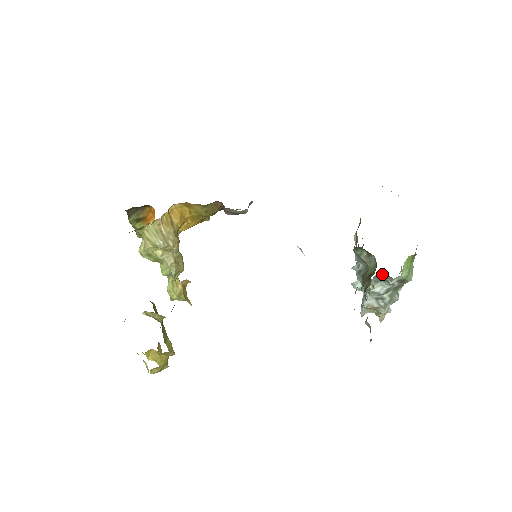
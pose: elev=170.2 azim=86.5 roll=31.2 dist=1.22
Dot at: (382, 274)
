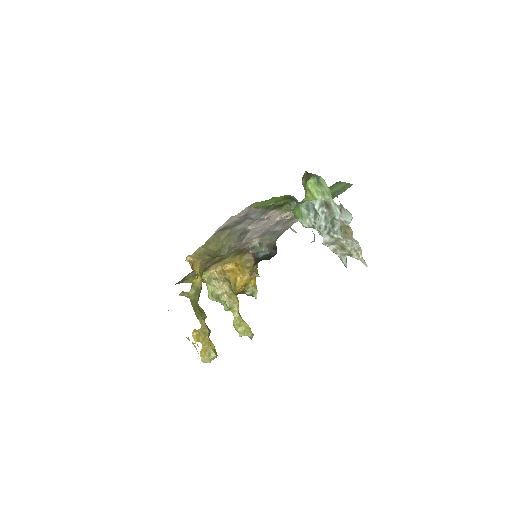
Dot at: (305, 205)
